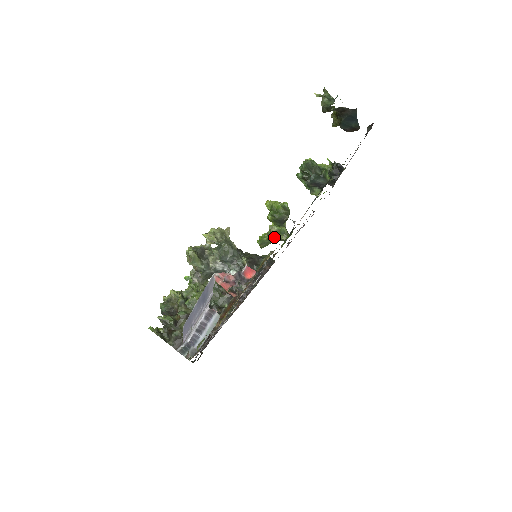
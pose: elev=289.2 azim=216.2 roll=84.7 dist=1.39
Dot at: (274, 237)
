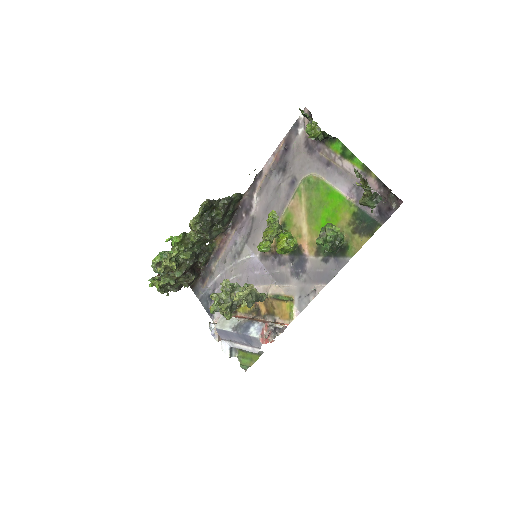
Dot at: occluded
